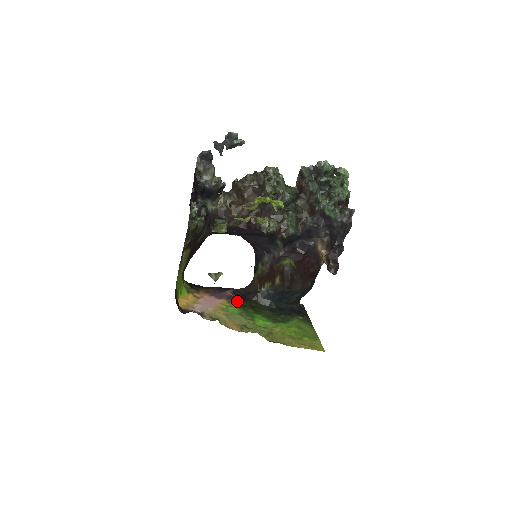
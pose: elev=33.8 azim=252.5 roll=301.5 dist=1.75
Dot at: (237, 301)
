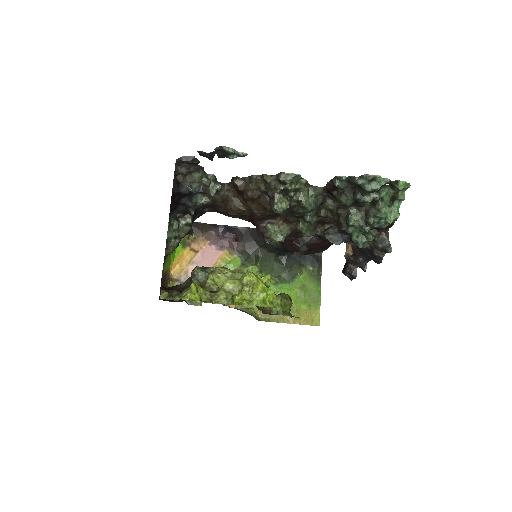
Dot at: (241, 250)
